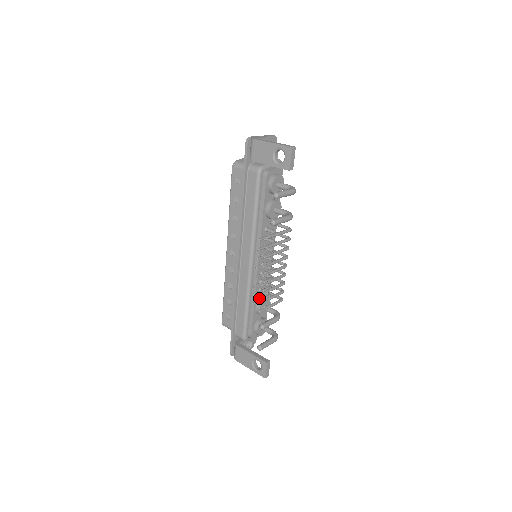
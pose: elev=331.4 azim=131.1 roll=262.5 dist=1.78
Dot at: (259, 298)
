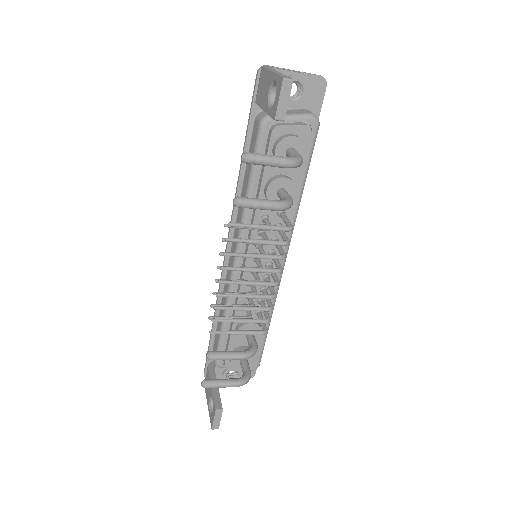
Dot at: occluded
